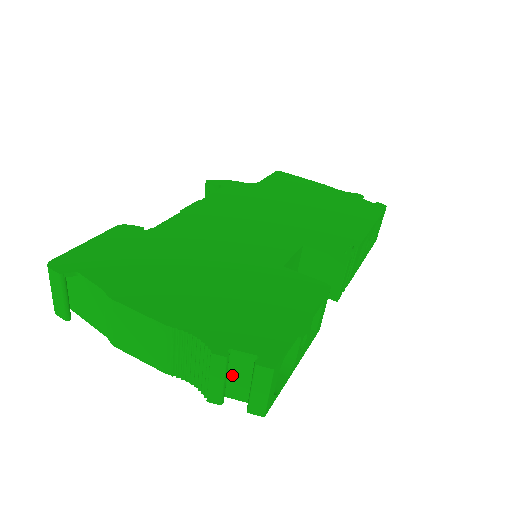
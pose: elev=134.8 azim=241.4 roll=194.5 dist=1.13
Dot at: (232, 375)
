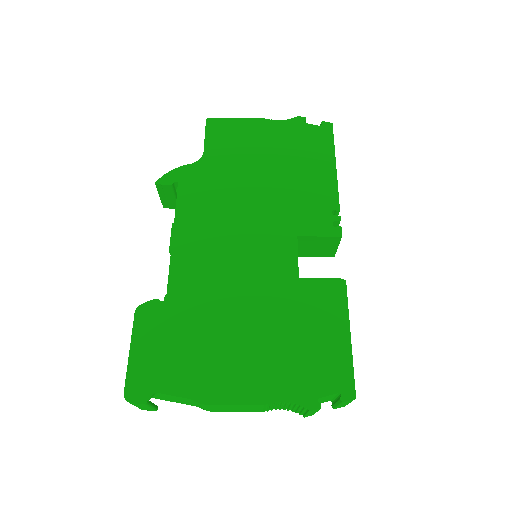
Dot at: (319, 401)
